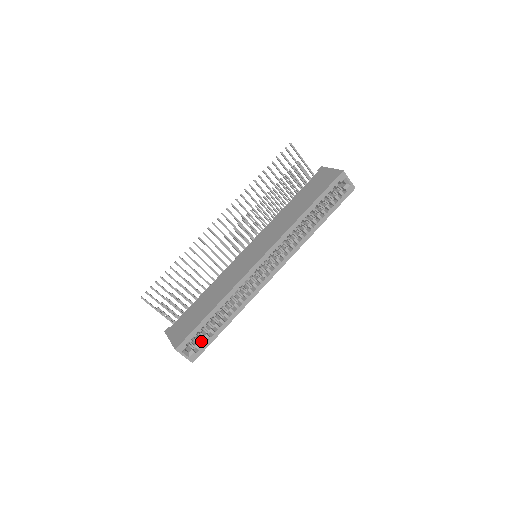
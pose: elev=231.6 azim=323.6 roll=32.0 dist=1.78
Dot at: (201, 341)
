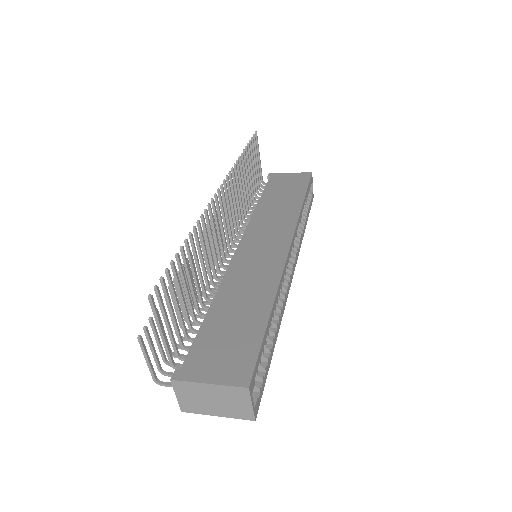
Dot at: (259, 375)
